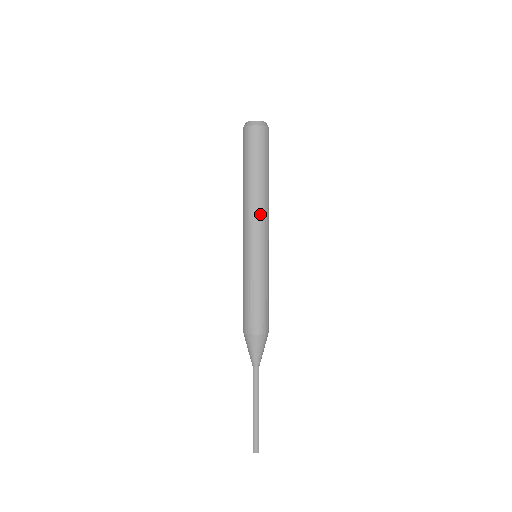
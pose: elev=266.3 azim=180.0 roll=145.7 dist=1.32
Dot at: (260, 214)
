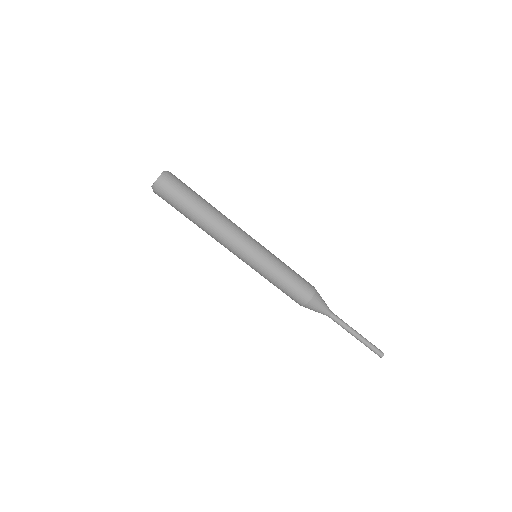
Dot at: (231, 231)
